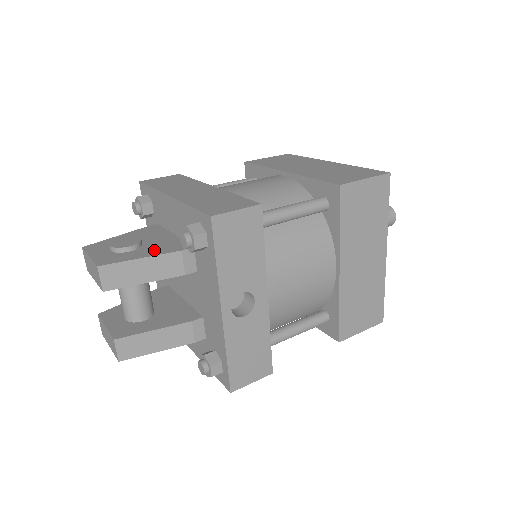
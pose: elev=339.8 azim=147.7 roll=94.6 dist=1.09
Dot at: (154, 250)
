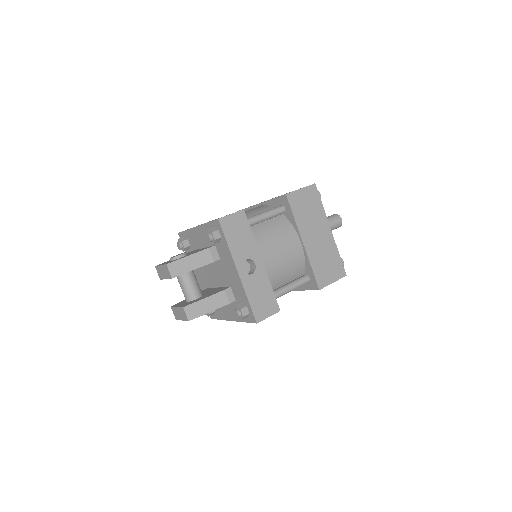
Dot at: occluded
